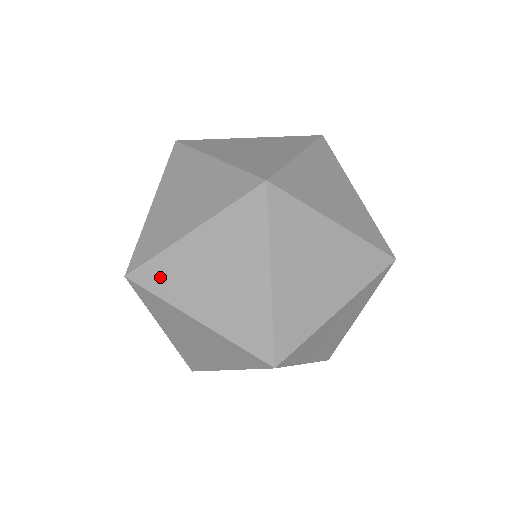
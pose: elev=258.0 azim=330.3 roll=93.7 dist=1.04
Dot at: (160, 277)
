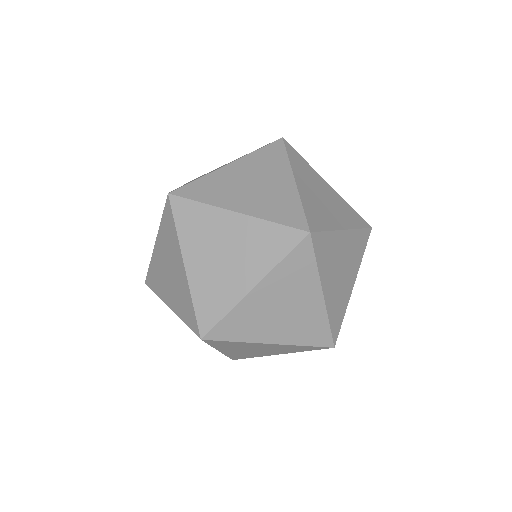
Dot at: (234, 328)
